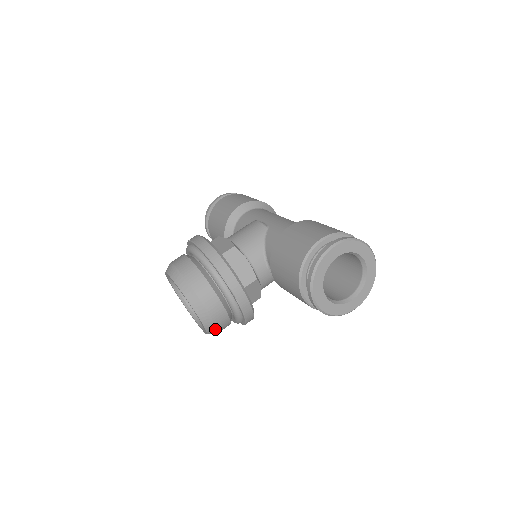
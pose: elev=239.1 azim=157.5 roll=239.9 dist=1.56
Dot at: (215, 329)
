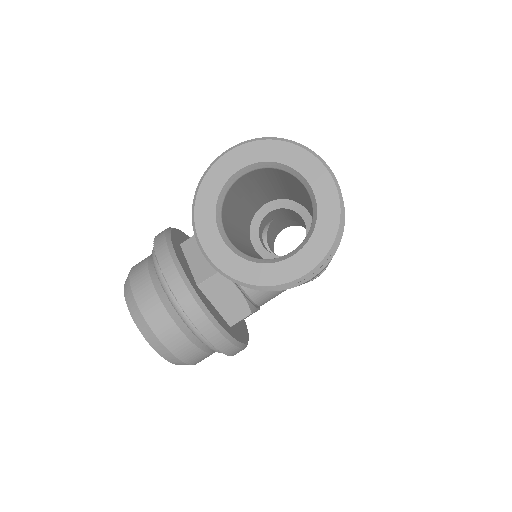
Dot at: (164, 347)
